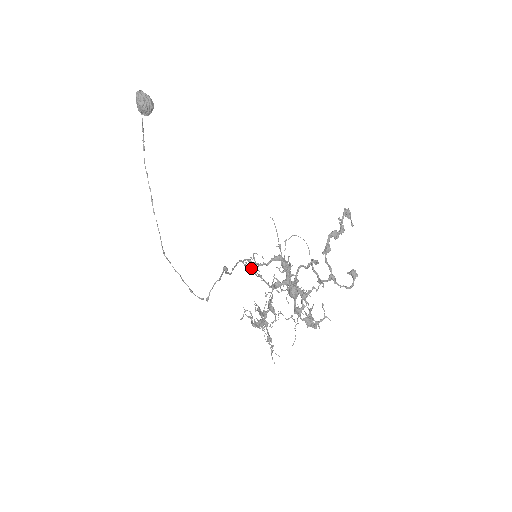
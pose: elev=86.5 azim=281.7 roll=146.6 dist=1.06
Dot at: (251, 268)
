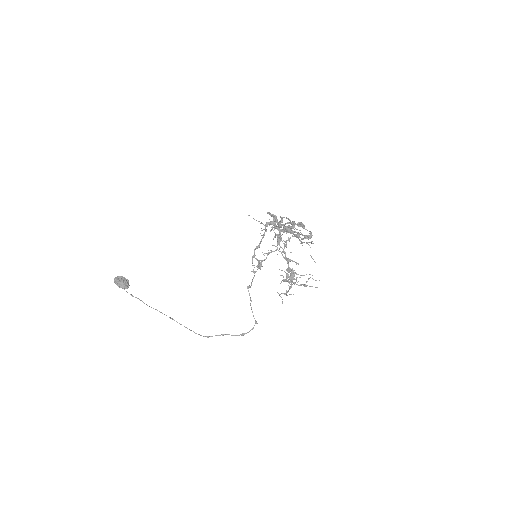
Dot at: (260, 263)
